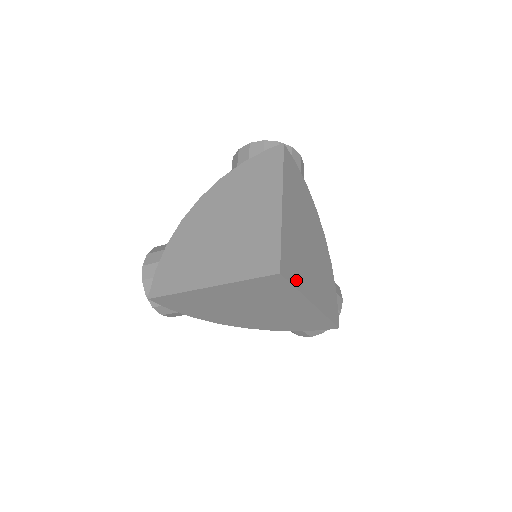
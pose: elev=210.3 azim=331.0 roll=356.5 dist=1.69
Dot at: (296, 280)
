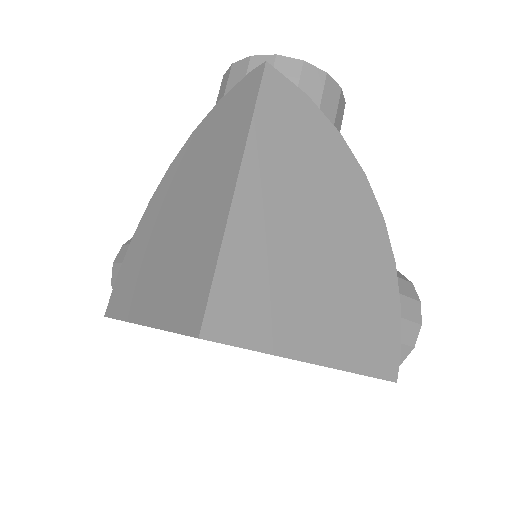
Dot at: (259, 334)
